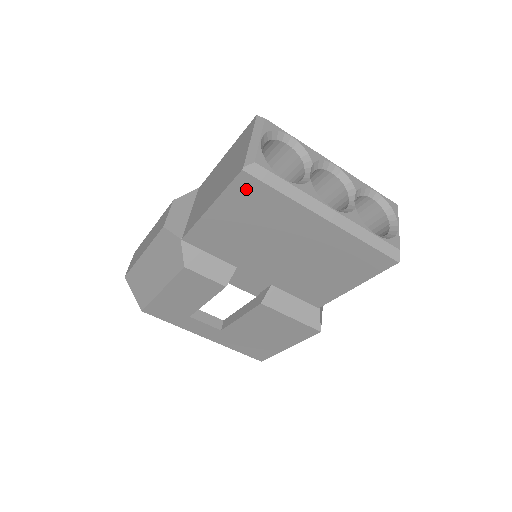
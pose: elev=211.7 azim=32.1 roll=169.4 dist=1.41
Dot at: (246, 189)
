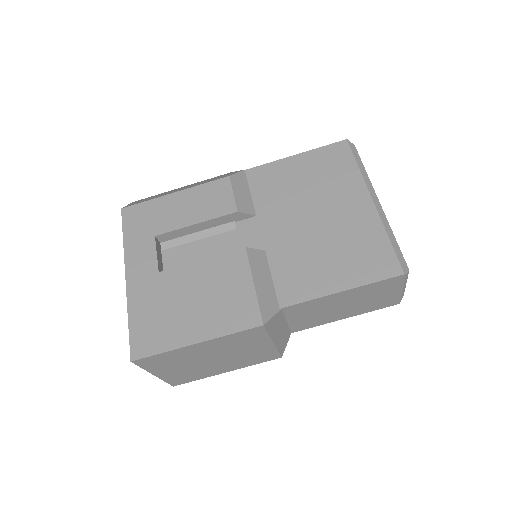
Dot at: (336, 152)
